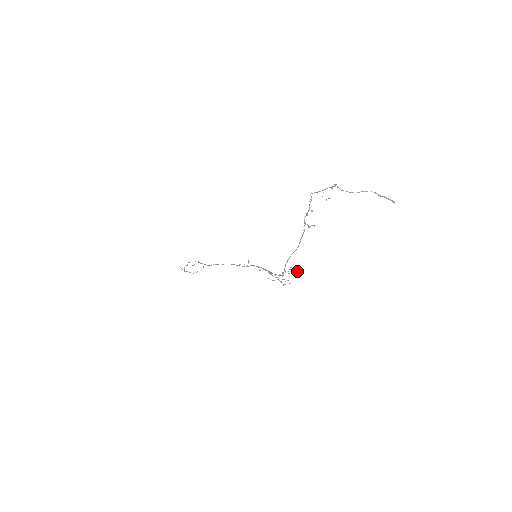
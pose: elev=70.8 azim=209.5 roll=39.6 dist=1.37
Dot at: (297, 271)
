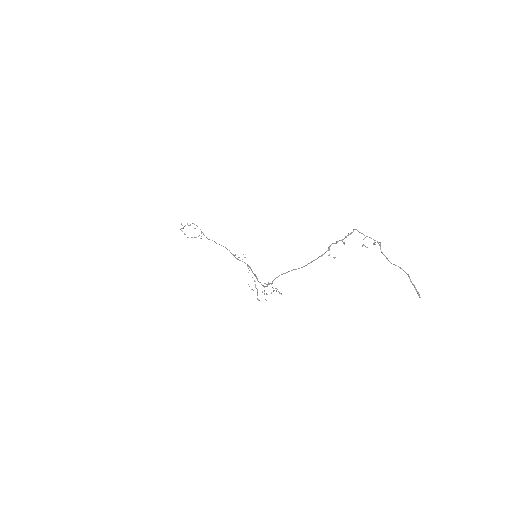
Dot at: occluded
